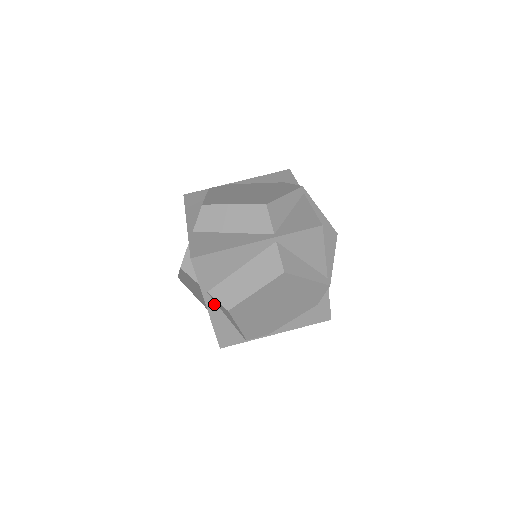
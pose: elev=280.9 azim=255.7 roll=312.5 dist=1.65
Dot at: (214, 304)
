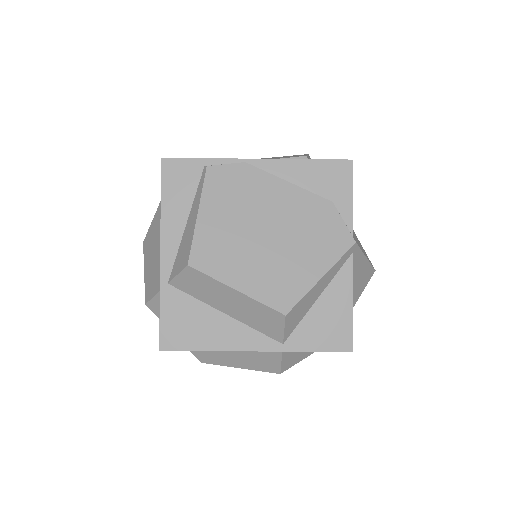
Dot at: occluded
